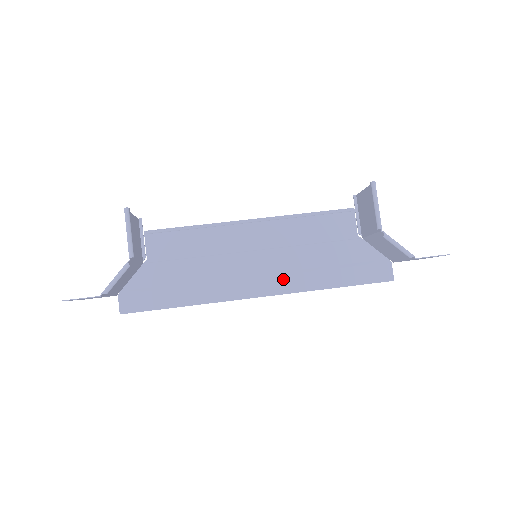
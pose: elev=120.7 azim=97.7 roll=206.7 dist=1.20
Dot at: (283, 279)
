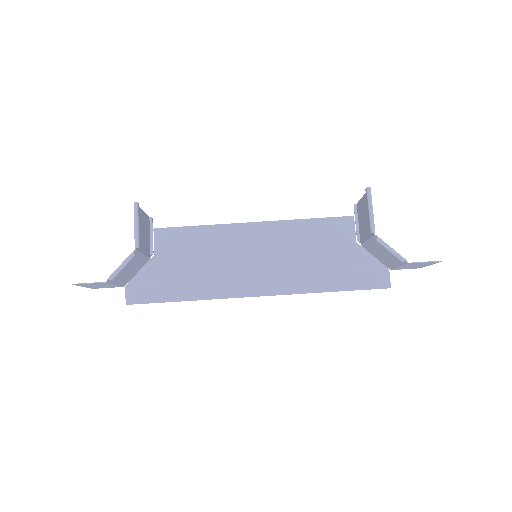
Dot at: (282, 280)
